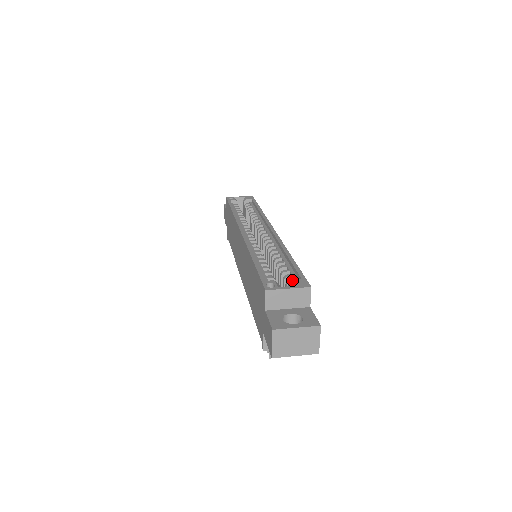
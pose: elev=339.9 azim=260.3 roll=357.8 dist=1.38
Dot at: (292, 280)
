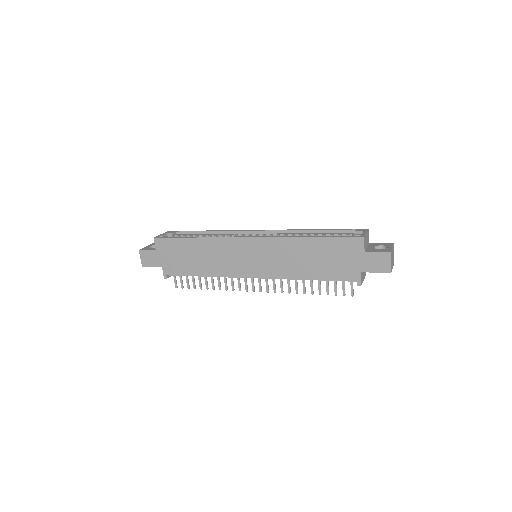
Dot at: (349, 234)
